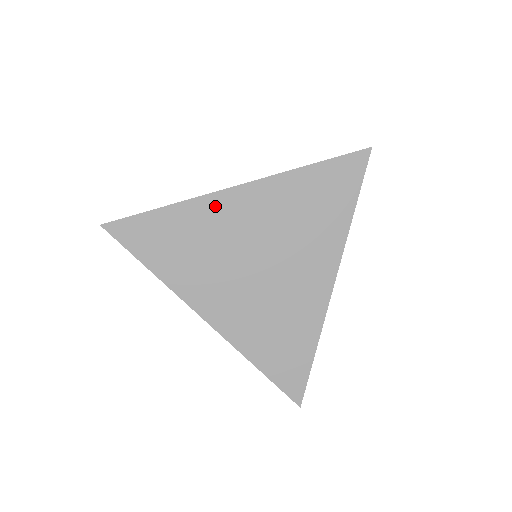
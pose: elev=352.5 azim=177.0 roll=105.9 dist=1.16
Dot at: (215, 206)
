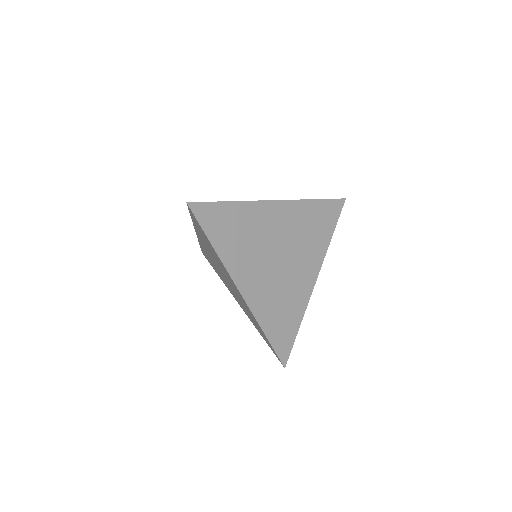
Dot at: (262, 210)
